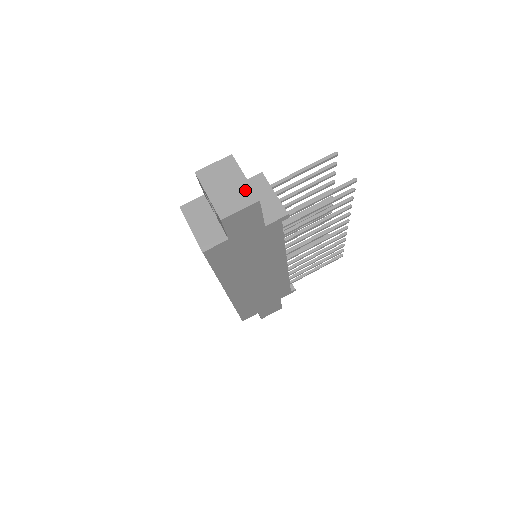
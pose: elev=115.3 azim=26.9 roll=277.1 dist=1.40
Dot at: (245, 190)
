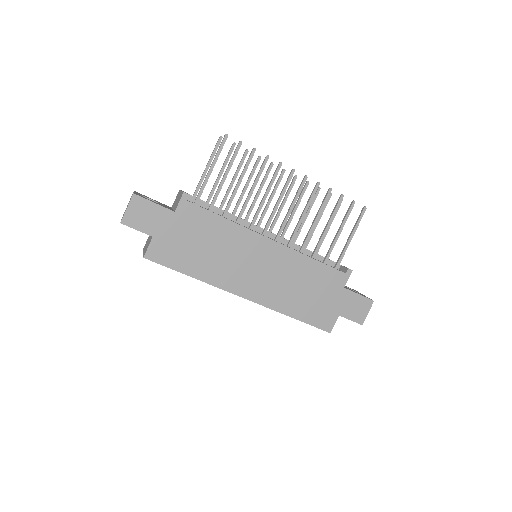
Dot at: occluded
